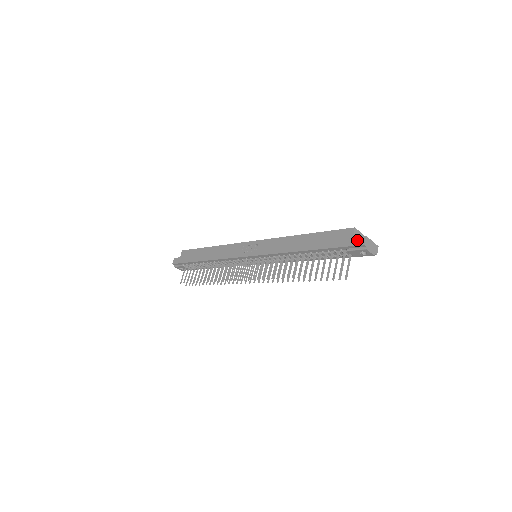
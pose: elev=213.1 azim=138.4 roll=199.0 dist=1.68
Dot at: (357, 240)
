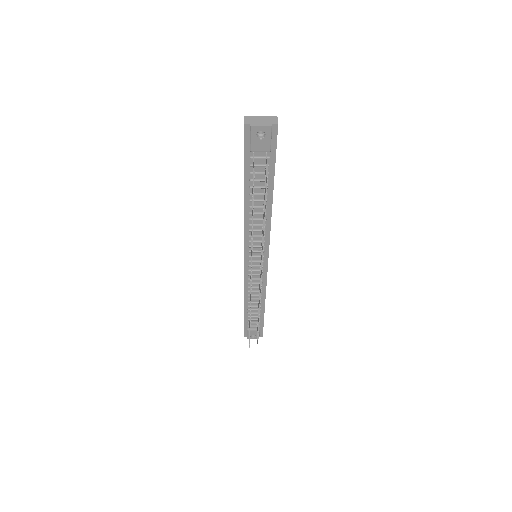
Dot at: (244, 130)
